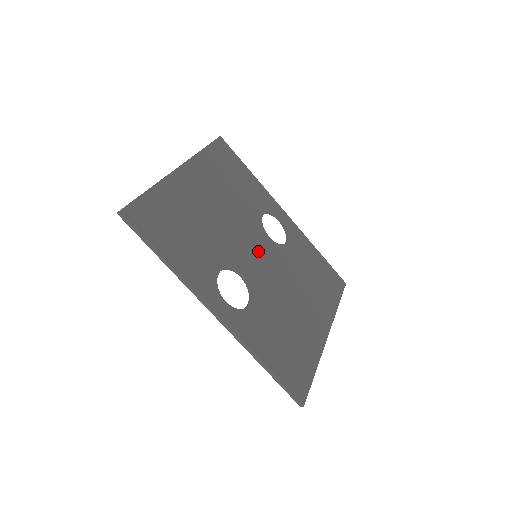
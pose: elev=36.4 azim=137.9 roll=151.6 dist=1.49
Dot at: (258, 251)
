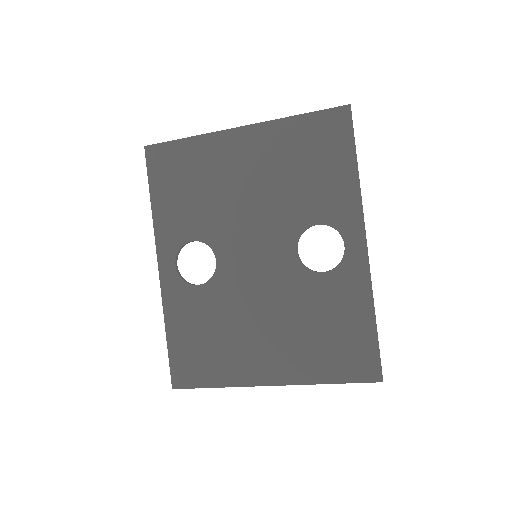
Dot at: (261, 253)
